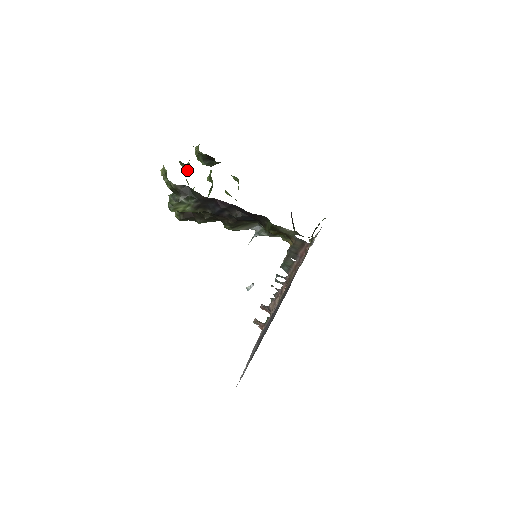
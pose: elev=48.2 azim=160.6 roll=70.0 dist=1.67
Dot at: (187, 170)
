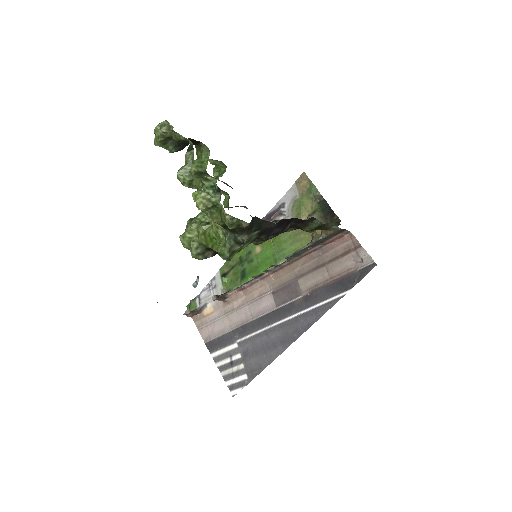
Dot at: (208, 182)
